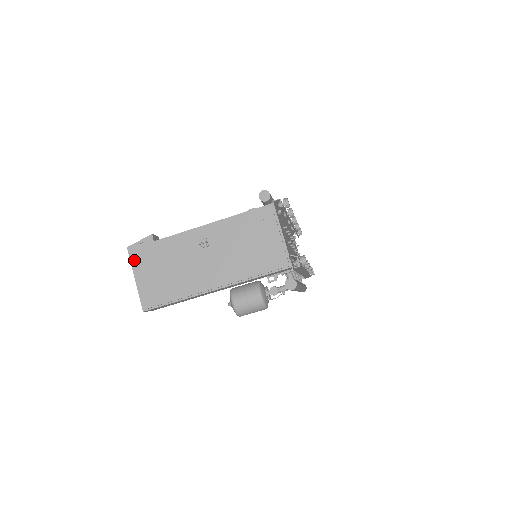
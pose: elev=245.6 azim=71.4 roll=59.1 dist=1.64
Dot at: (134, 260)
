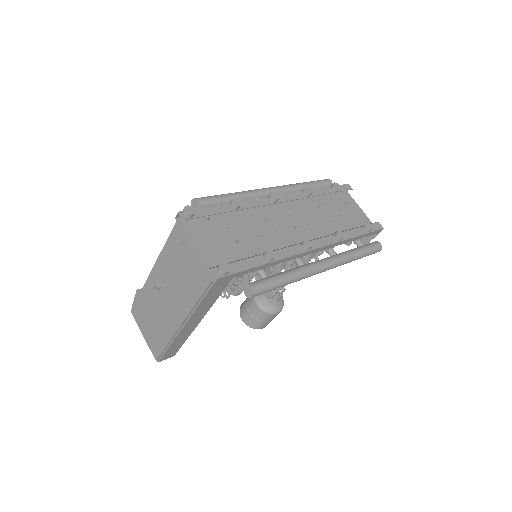
Dot at: (136, 318)
